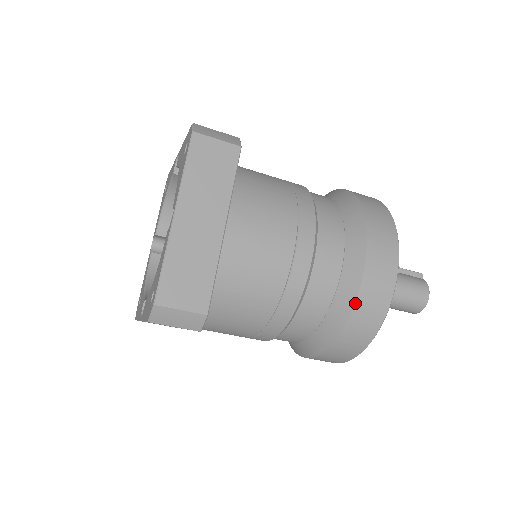
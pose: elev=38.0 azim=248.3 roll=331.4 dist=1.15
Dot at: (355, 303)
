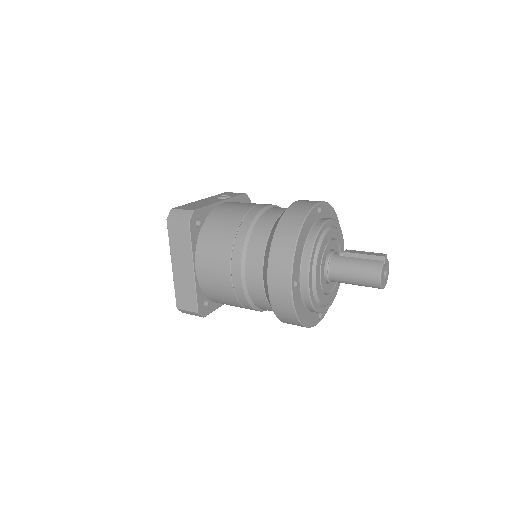
Dot at: (271, 306)
